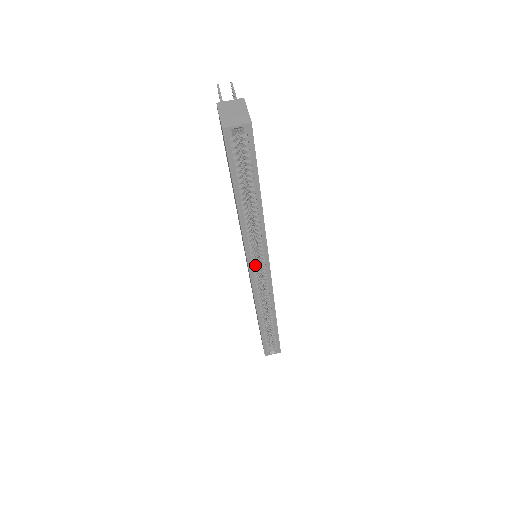
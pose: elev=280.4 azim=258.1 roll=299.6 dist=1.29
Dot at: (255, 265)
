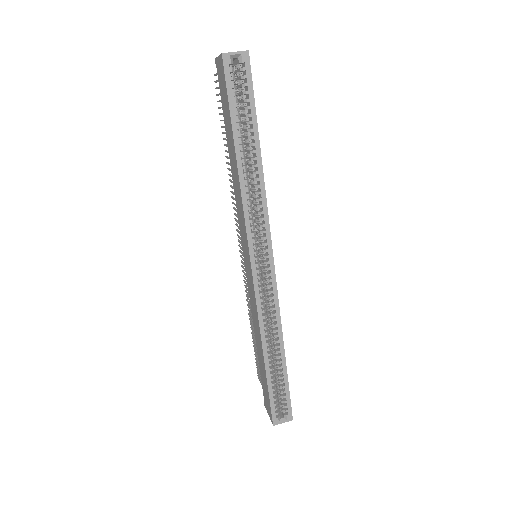
Dot at: (256, 250)
